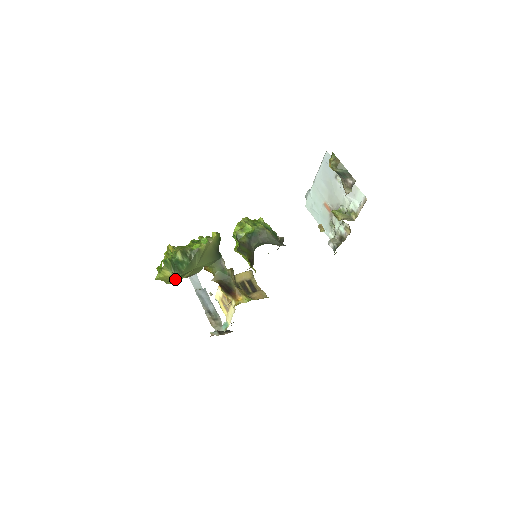
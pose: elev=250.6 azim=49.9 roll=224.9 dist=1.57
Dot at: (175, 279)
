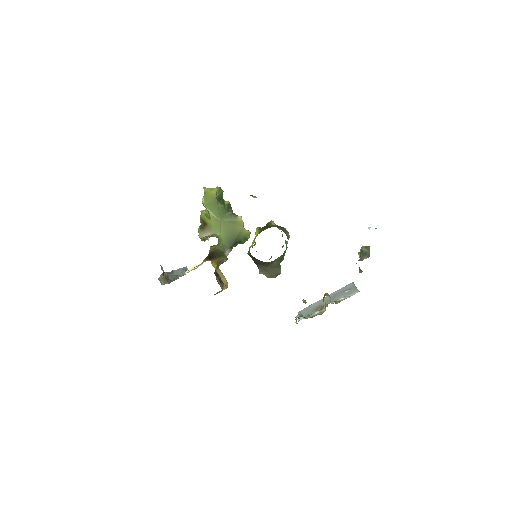
Dot at: (211, 200)
